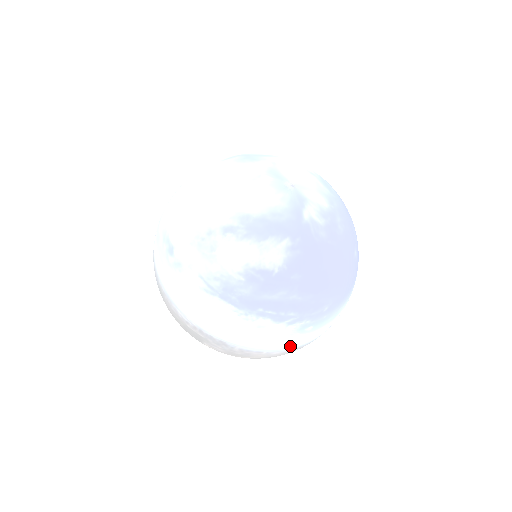
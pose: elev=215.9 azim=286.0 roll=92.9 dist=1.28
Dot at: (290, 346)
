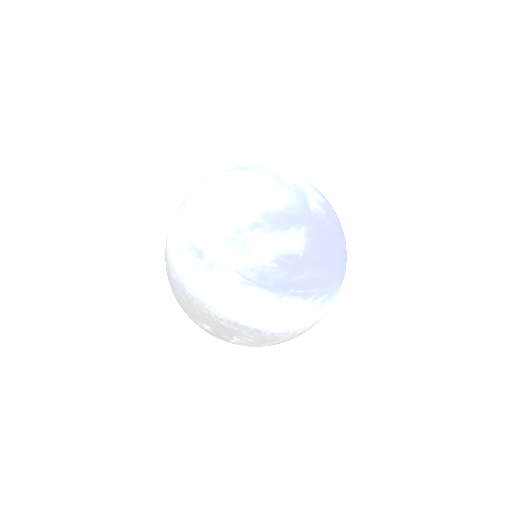
Dot at: (311, 322)
